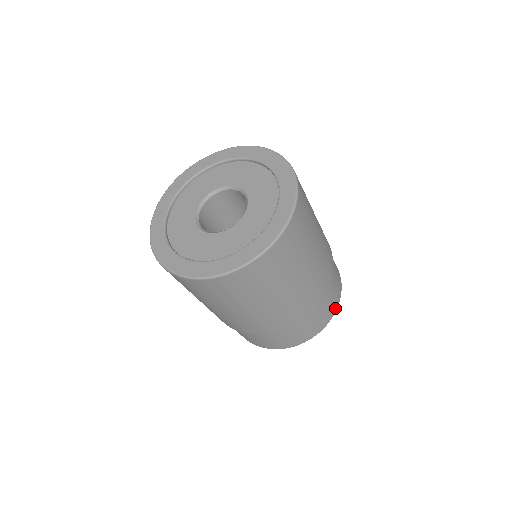
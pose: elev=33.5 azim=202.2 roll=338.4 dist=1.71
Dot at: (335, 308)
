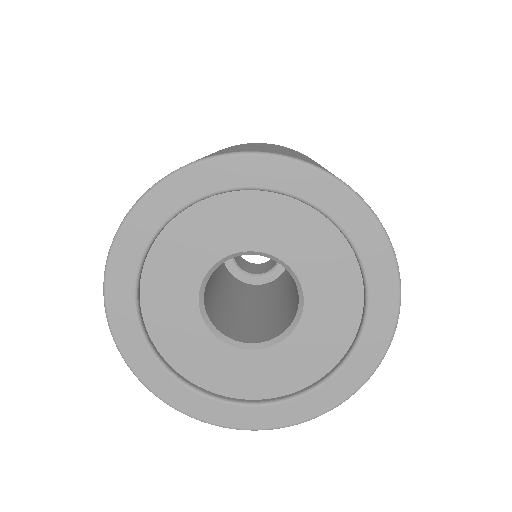
Dot at: occluded
